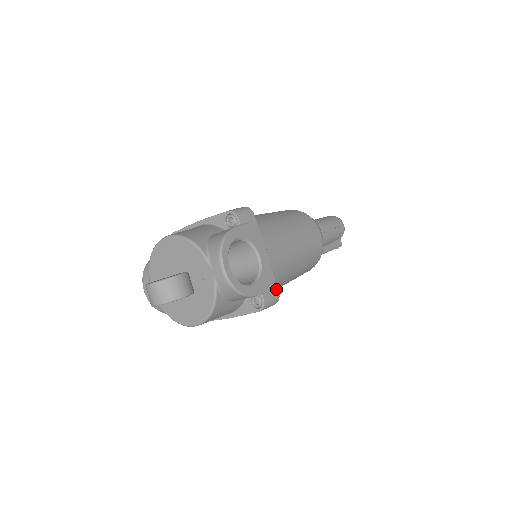
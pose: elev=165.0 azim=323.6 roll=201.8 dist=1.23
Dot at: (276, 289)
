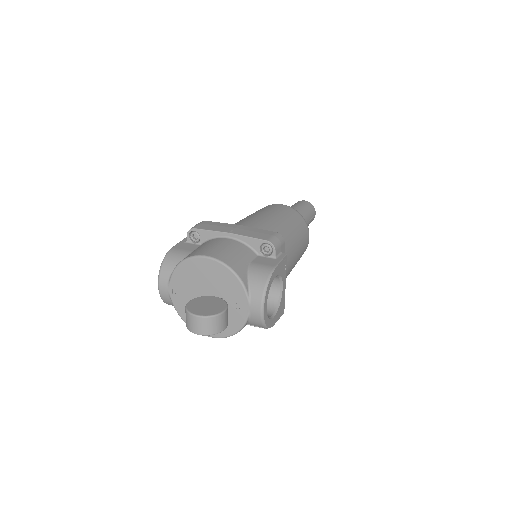
Dot at: occluded
